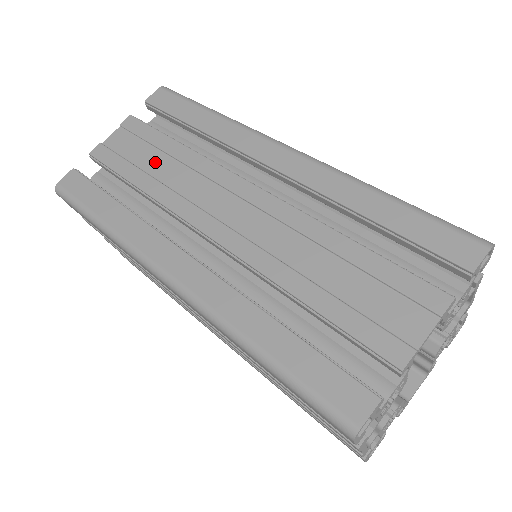
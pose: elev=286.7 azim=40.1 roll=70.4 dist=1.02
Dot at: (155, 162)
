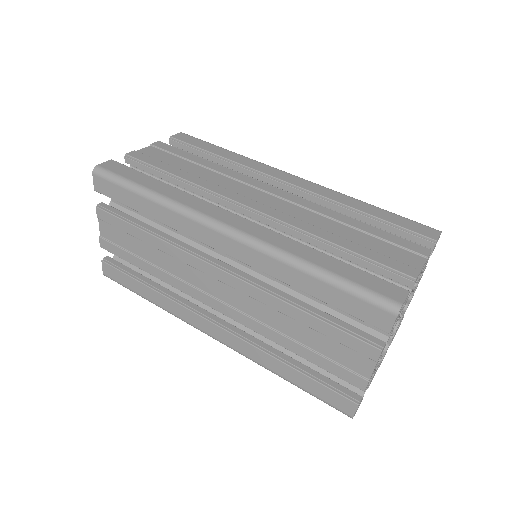
Dot at: (145, 251)
